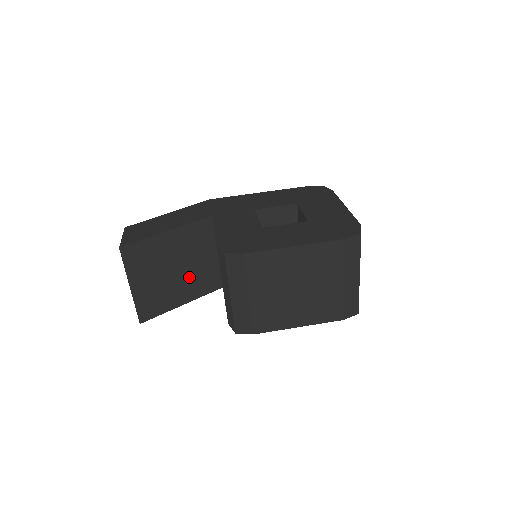
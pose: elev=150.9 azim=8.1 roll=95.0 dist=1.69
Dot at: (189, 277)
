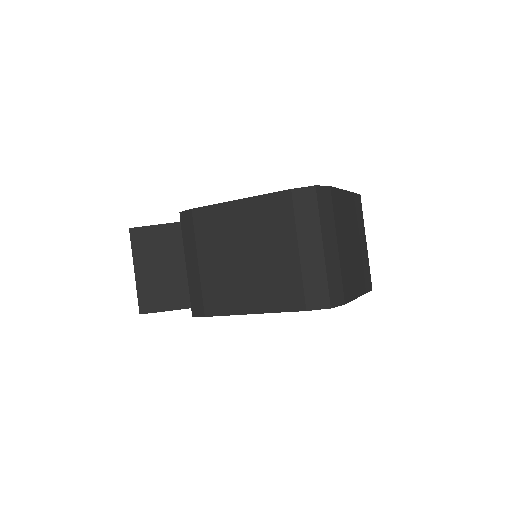
Dot at: occluded
